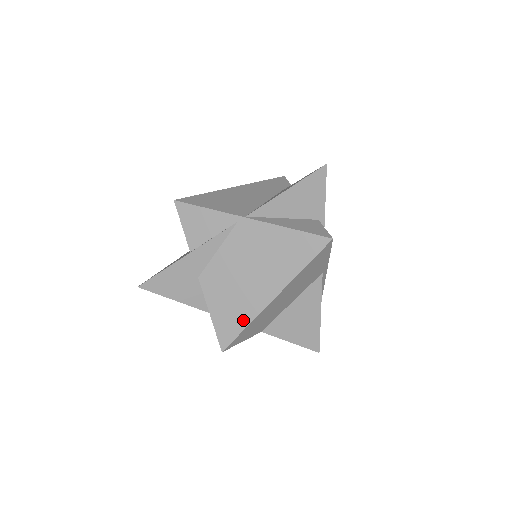
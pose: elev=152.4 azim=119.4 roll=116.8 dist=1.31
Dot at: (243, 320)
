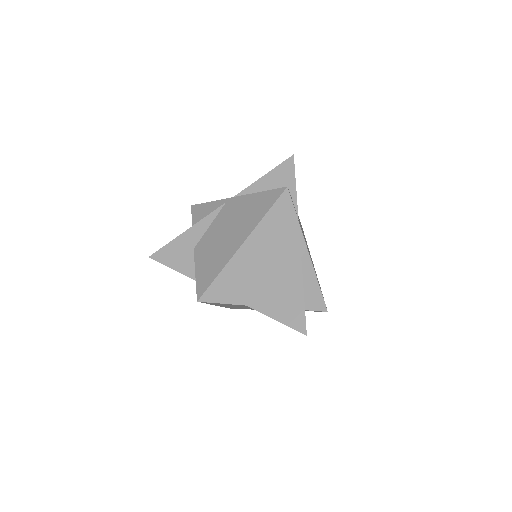
Dot at: (217, 269)
